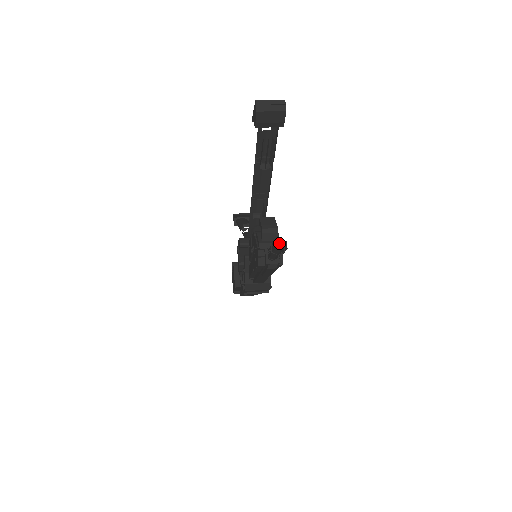
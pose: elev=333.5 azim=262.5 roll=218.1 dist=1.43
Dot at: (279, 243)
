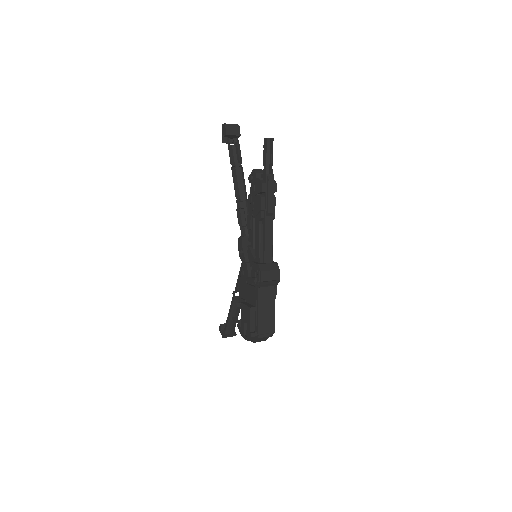
Dot at: occluded
